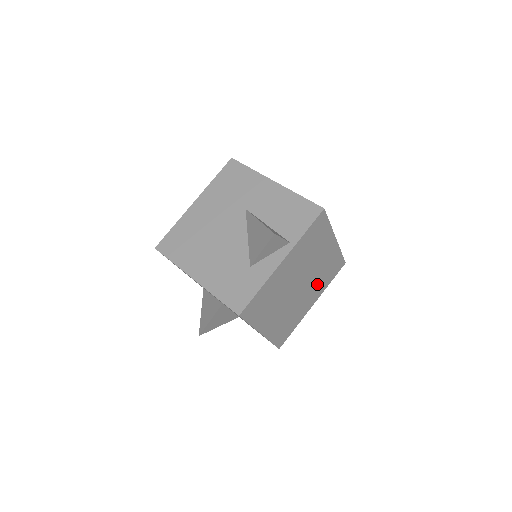
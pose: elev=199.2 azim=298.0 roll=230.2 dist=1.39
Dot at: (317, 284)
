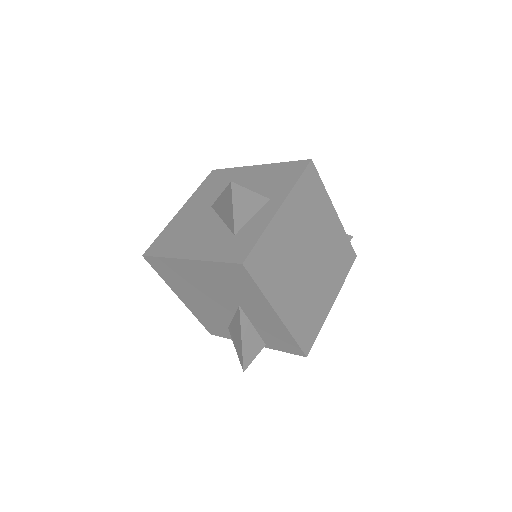
Dot at: occluded
